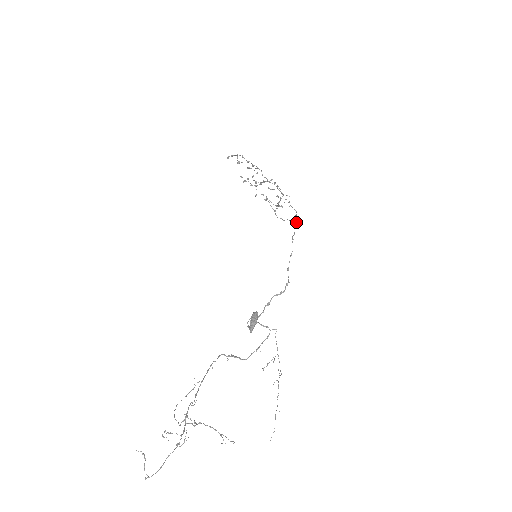
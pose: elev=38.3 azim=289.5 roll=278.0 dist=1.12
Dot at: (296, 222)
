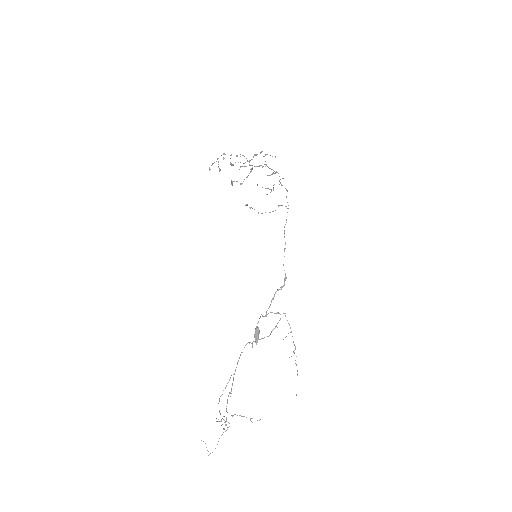
Dot at: occluded
